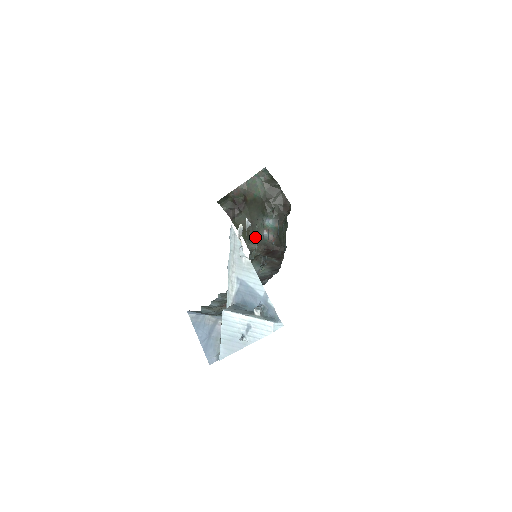
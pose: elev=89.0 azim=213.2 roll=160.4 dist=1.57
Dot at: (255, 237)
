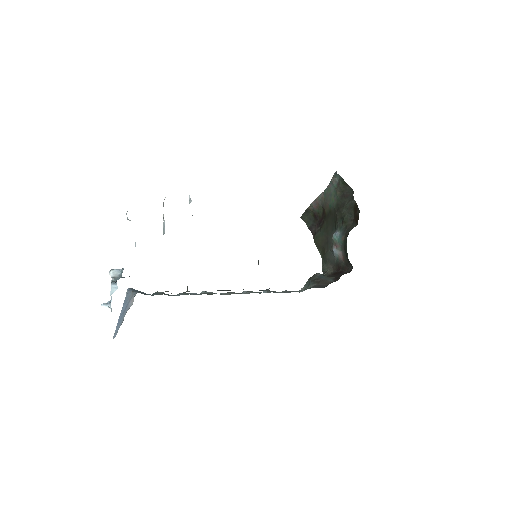
Dot at: (329, 256)
